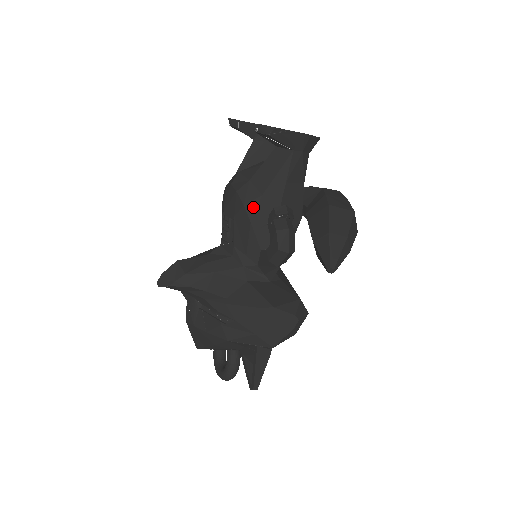
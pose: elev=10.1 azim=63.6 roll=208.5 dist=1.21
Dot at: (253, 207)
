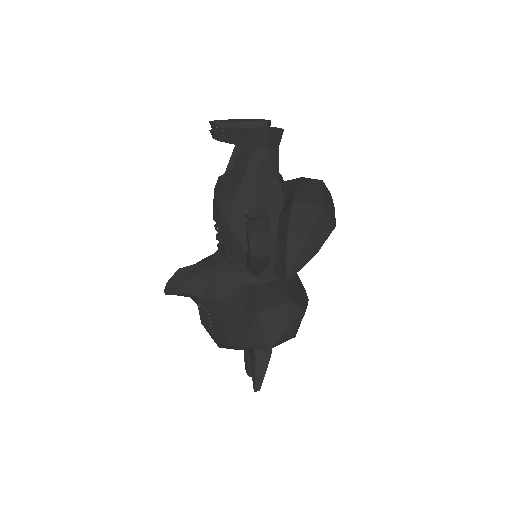
Dot at: (229, 212)
